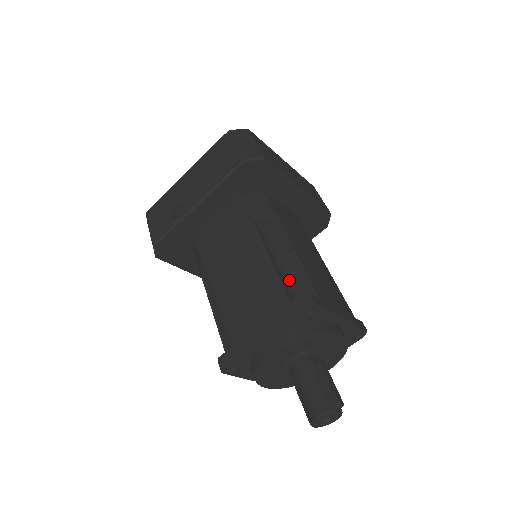
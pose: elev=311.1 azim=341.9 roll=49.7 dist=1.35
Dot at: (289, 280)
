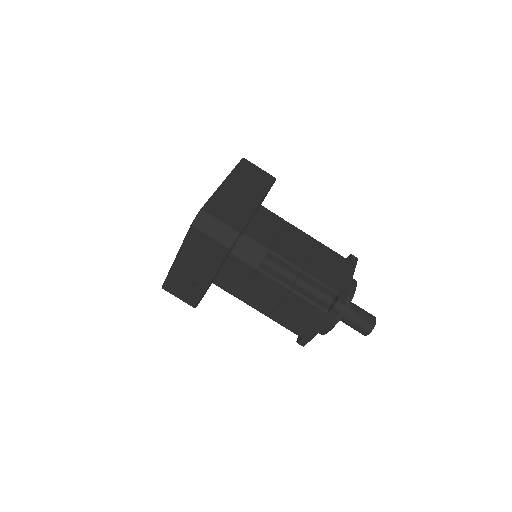
Dot at: (312, 290)
